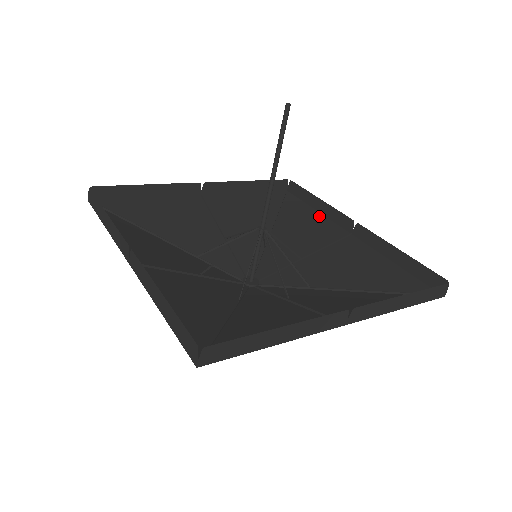
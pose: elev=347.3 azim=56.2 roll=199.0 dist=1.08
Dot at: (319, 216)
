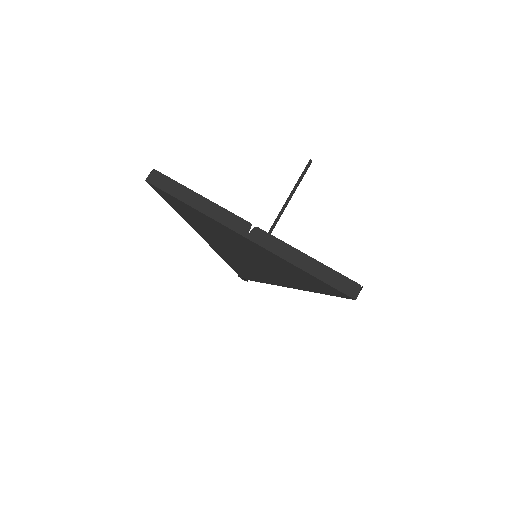
Dot at: occluded
